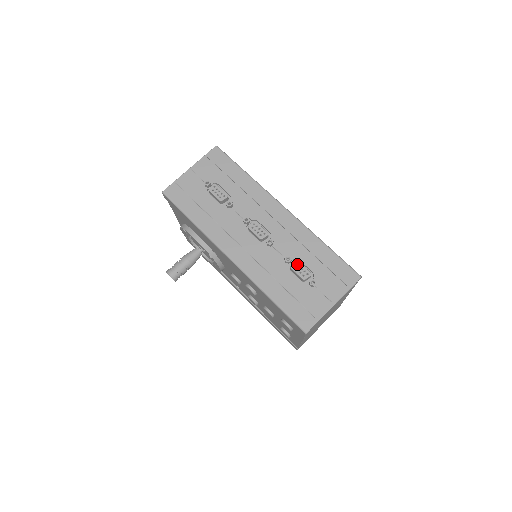
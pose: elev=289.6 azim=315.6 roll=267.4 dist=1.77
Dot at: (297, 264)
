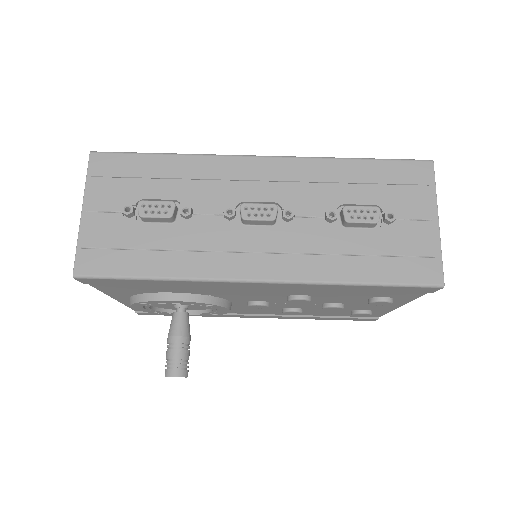
Dot at: (350, 211)
